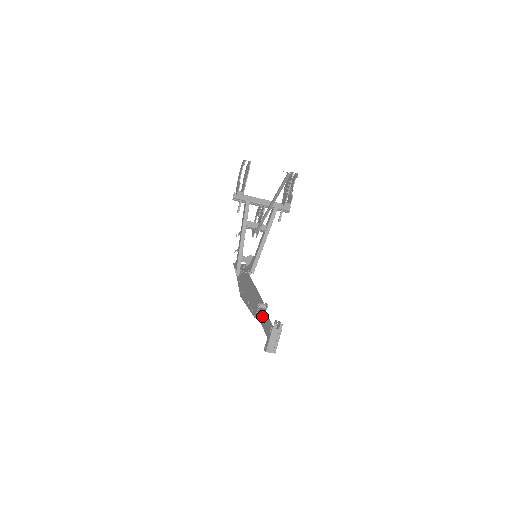
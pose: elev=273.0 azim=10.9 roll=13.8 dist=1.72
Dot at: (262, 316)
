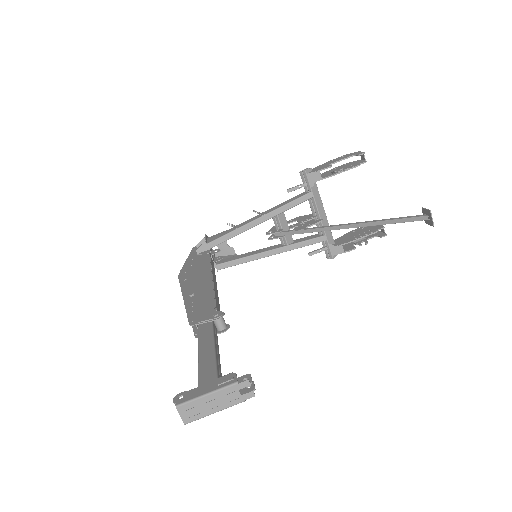
Dot at: (213, 337)
